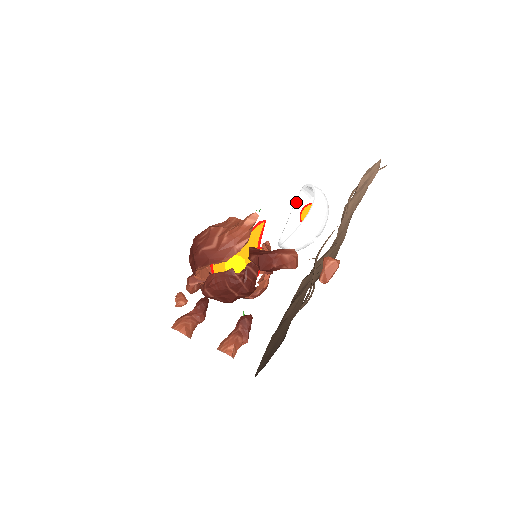
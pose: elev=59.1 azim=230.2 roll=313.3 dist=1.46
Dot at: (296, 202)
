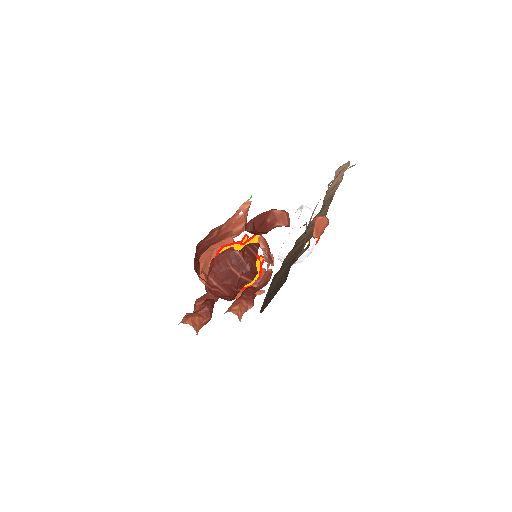
Dot at: occluded
